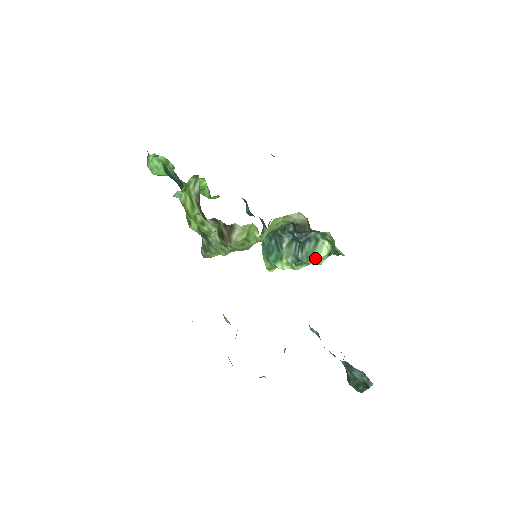
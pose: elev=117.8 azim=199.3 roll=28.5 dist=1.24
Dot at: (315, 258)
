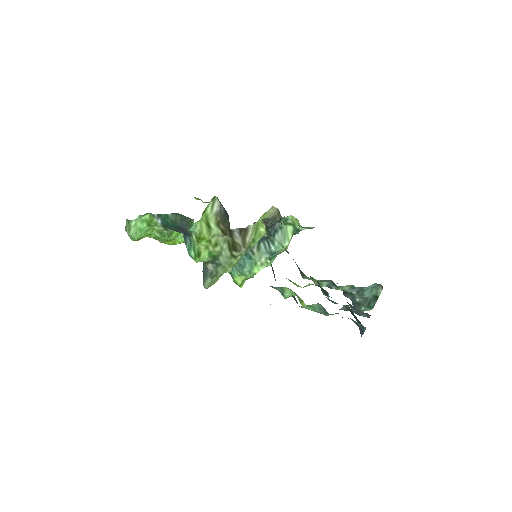
Dot at: (287, 242)
